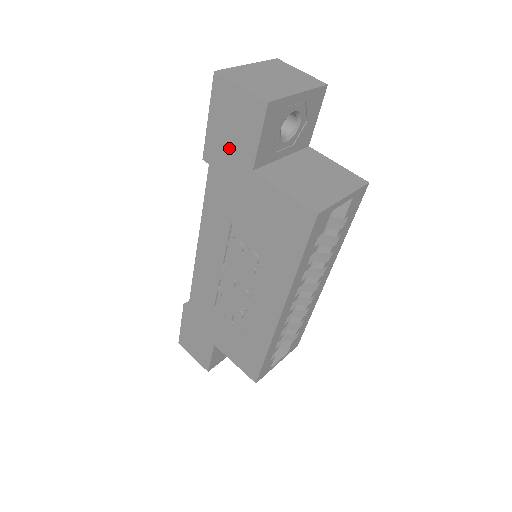
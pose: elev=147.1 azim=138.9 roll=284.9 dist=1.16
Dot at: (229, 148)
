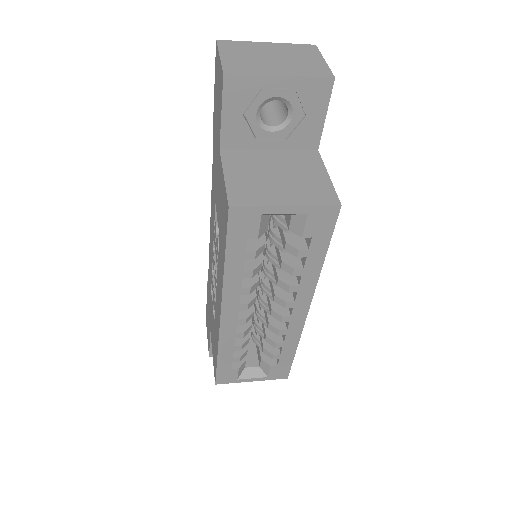
Dot at: (216, 123)
